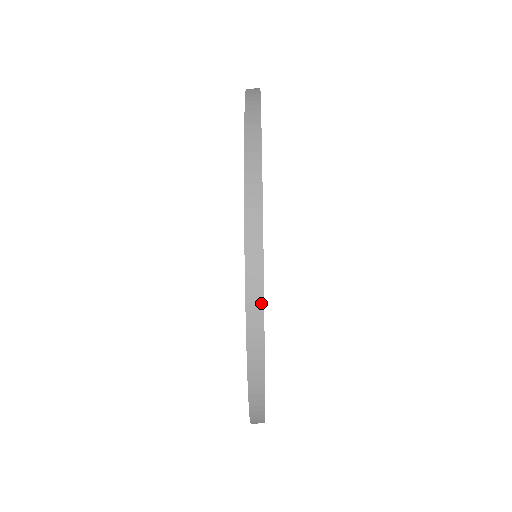
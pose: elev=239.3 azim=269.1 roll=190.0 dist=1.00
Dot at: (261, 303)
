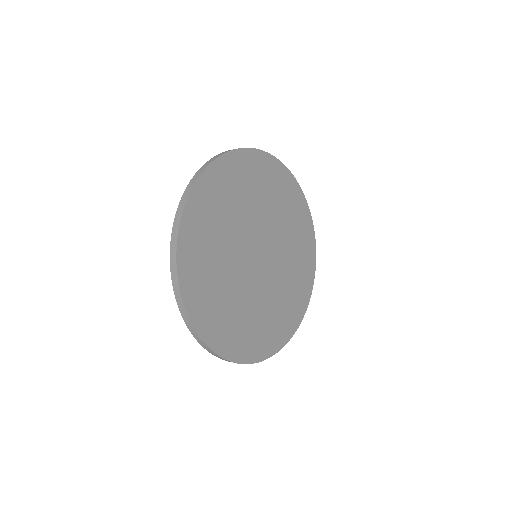
Dot at: (261, 361)
